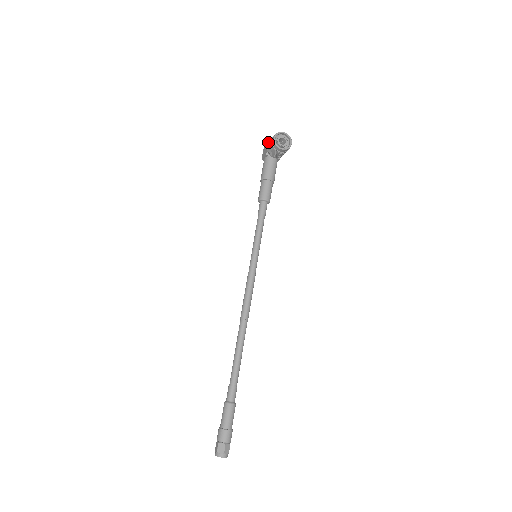
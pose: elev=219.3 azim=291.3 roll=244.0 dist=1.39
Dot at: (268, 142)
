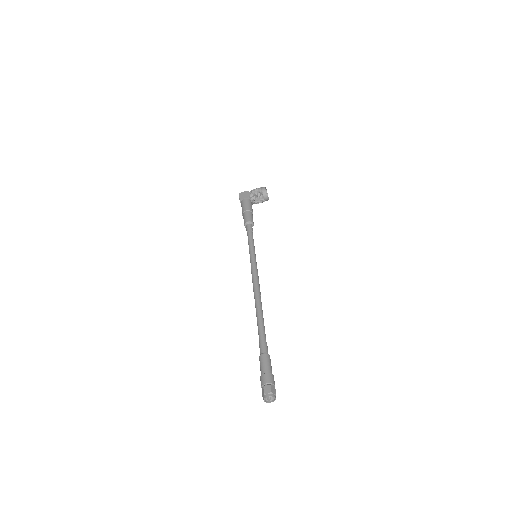
Dot at: (255, 189)
